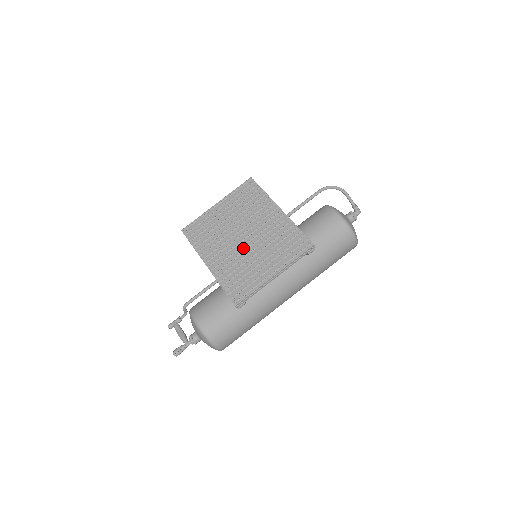
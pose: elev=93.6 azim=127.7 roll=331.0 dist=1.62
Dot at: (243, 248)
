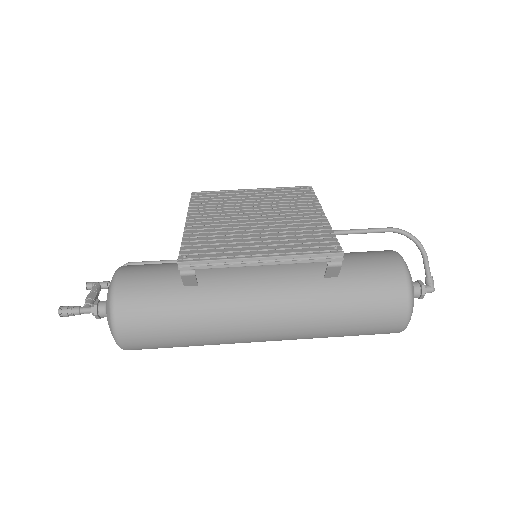
Dot at: (245, 224)
